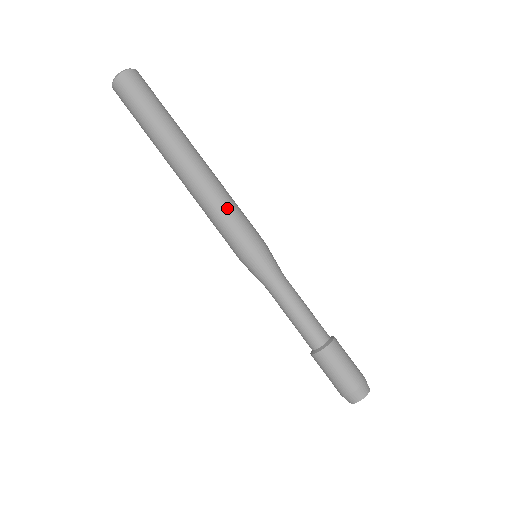
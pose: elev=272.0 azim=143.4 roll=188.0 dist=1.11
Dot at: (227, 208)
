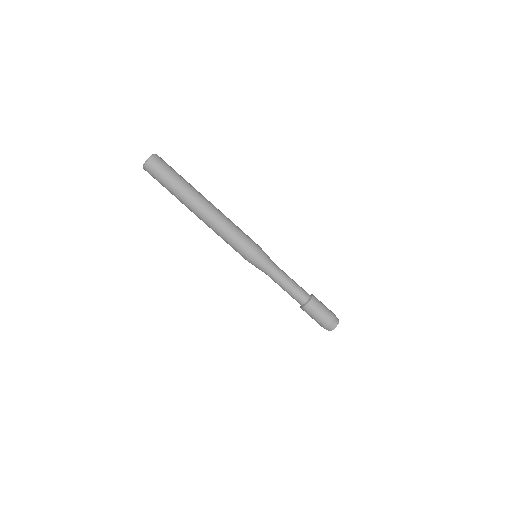
Dot at: (228, 237)
